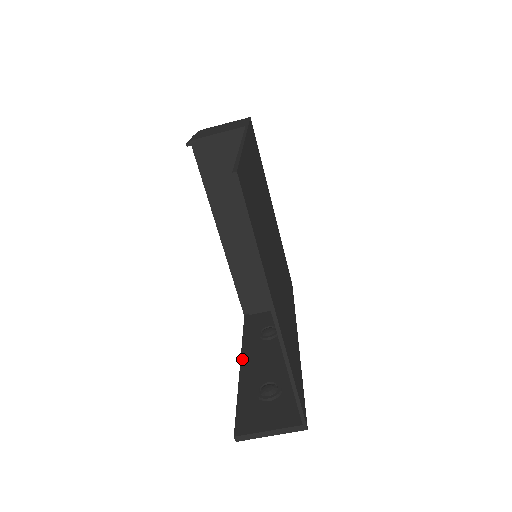
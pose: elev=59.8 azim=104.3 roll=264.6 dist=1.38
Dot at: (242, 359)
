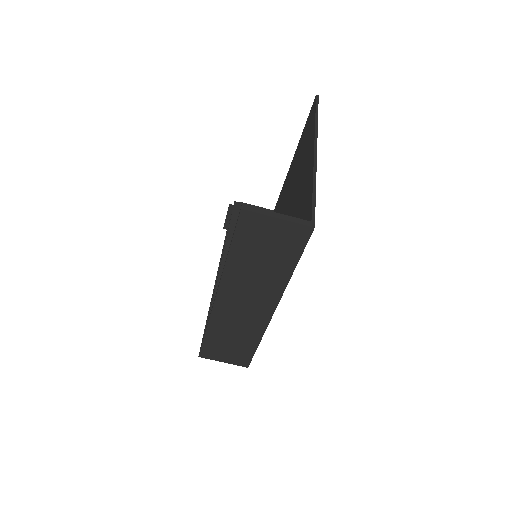
Dot at: occluded
